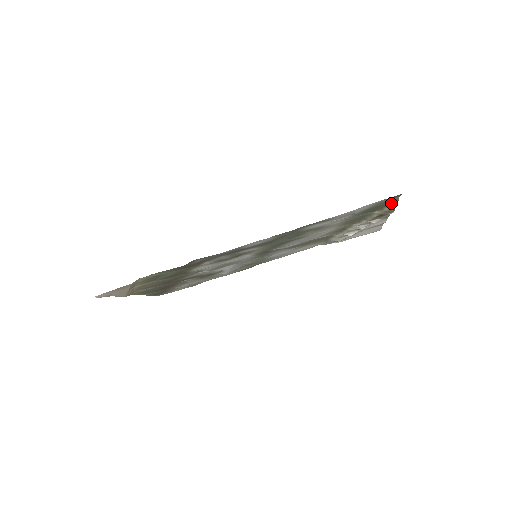
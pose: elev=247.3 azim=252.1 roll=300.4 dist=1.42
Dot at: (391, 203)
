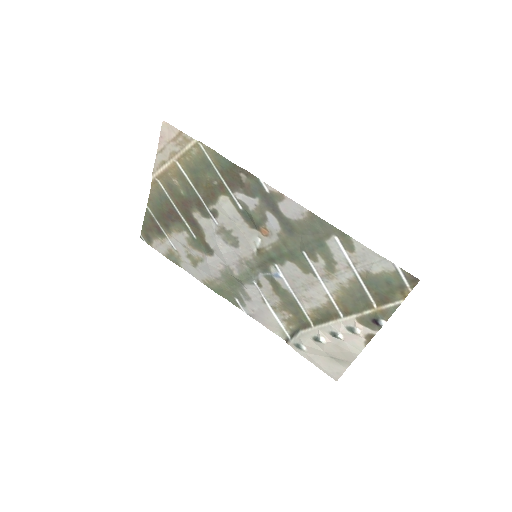
Dot at: (398, 297)
